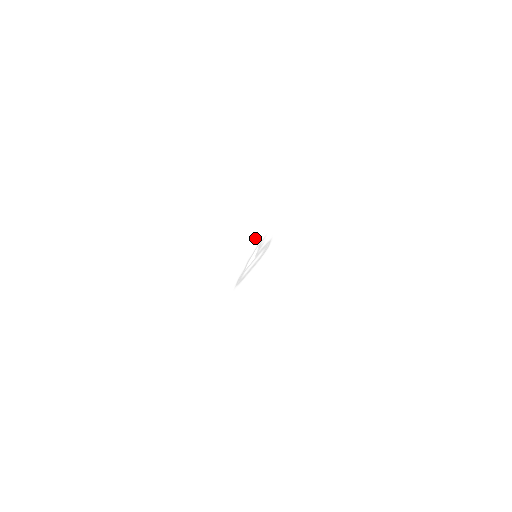
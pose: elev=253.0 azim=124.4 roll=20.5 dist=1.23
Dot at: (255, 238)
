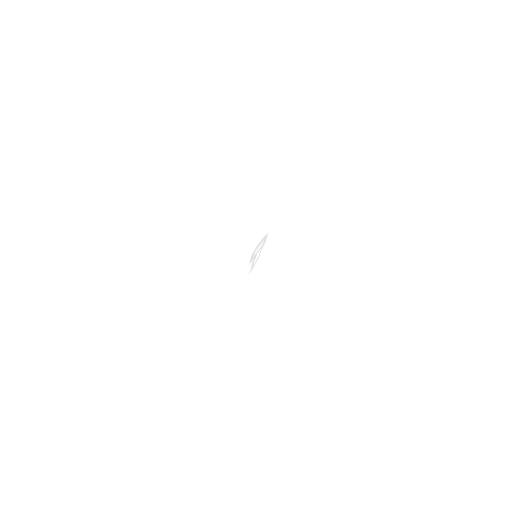
Dot at: (237, 299)
